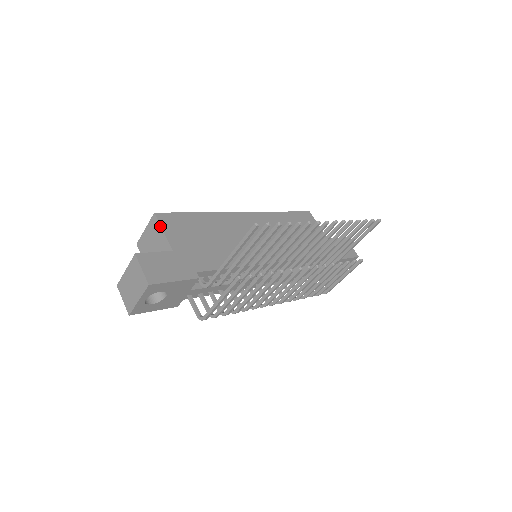
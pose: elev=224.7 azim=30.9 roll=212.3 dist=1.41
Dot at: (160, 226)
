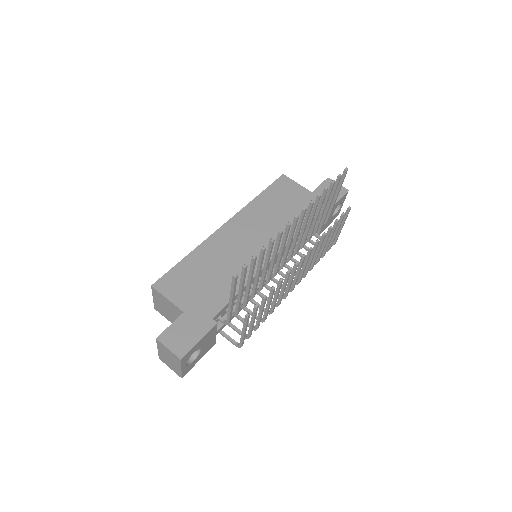
Dot at: (162, 295)
